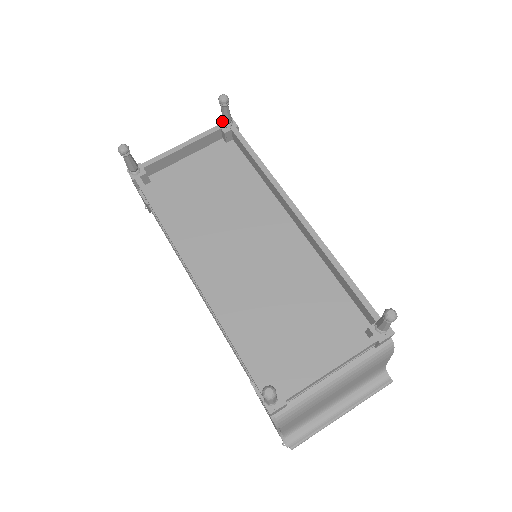
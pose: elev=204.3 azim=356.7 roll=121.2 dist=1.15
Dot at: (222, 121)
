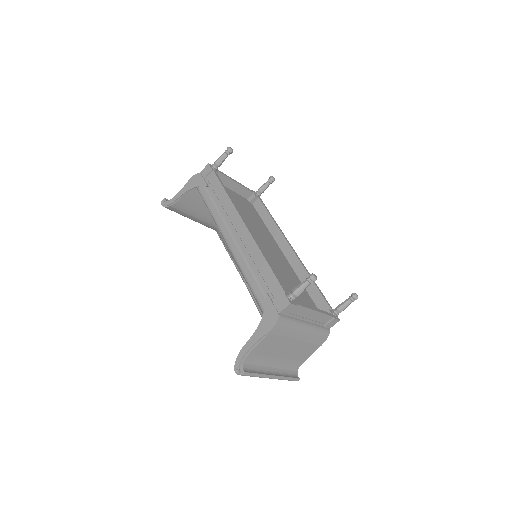
Dot at: (259, 189)
